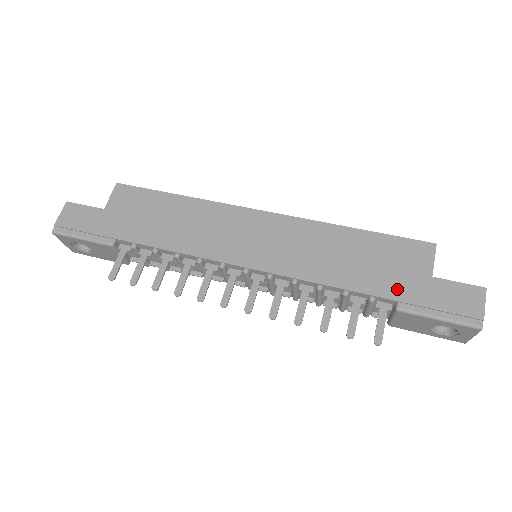
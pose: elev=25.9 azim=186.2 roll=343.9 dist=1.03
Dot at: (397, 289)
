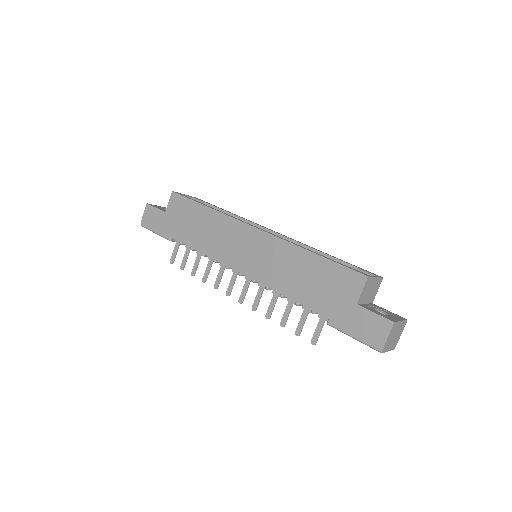
Dot at: (329, 309)
